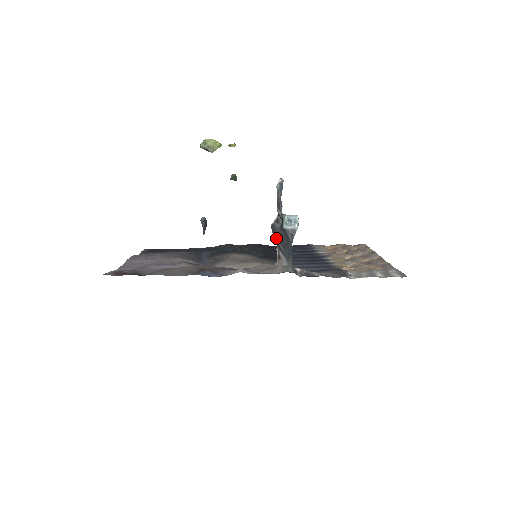
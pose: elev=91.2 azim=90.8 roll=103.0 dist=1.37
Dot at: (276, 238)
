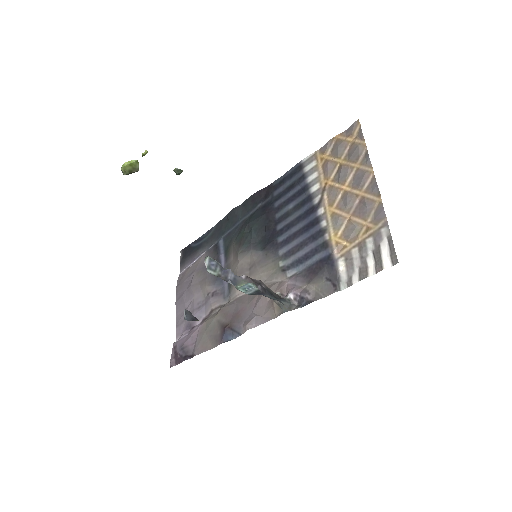
Dot at: occluded
